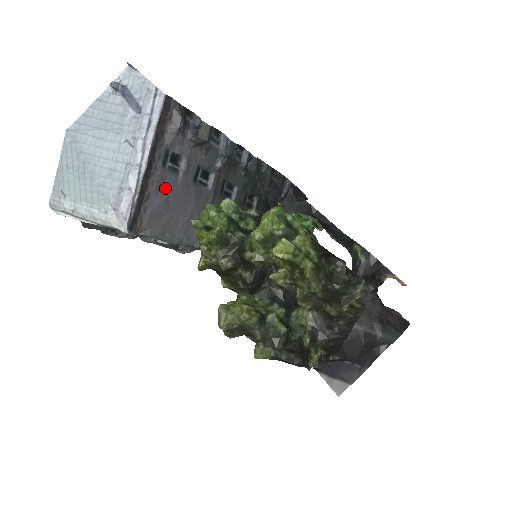
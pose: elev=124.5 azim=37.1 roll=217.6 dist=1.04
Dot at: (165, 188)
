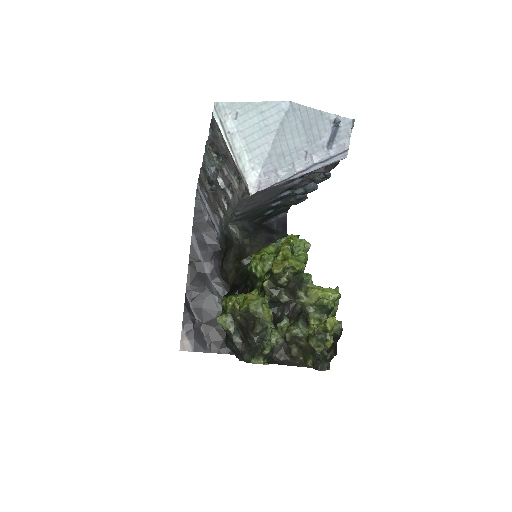
Dot at: (279, 184)
